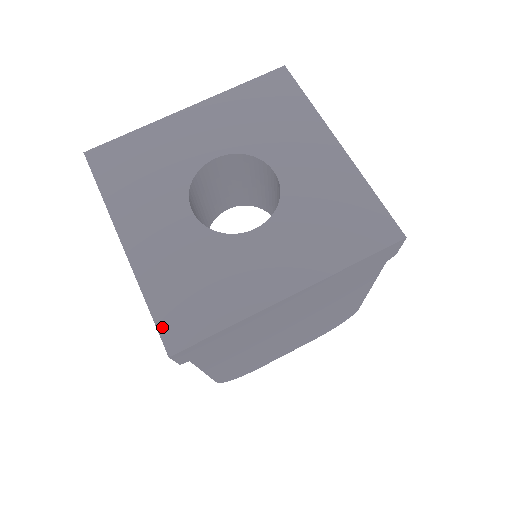
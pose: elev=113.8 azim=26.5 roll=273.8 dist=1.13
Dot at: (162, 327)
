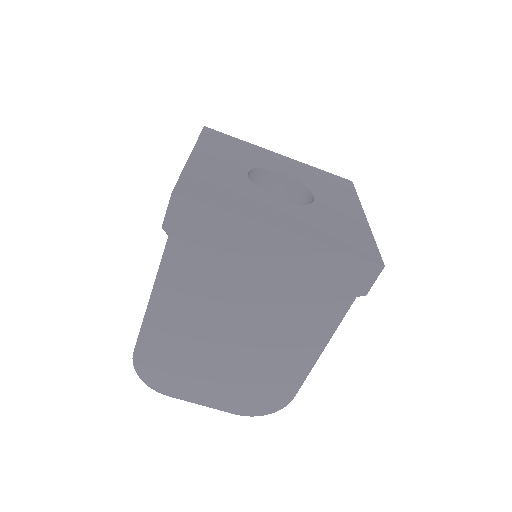
Dot at: (181, 183)
